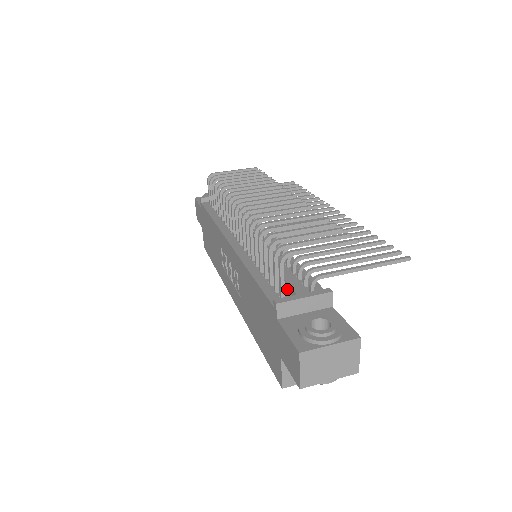
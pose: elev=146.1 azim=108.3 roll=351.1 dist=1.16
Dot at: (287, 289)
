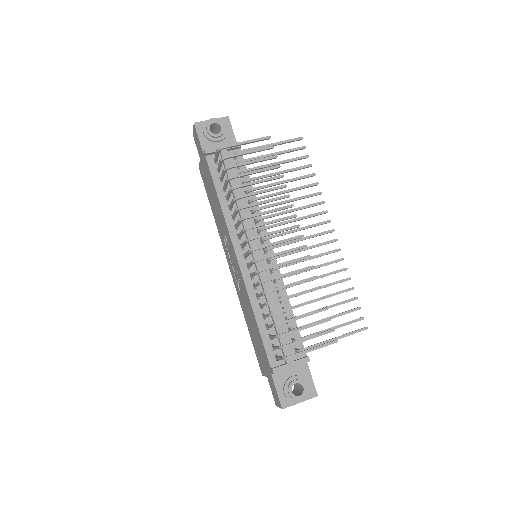
Dot at: occluded
